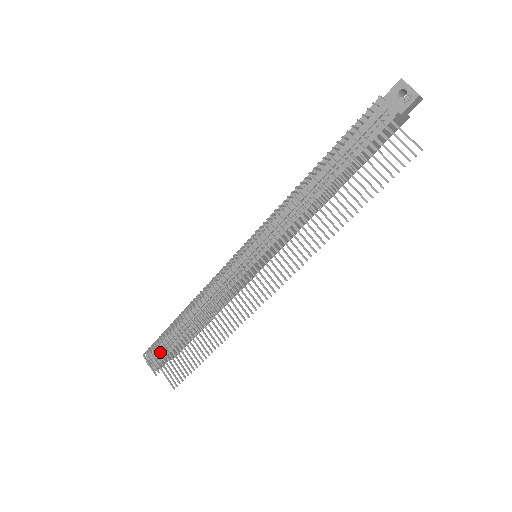
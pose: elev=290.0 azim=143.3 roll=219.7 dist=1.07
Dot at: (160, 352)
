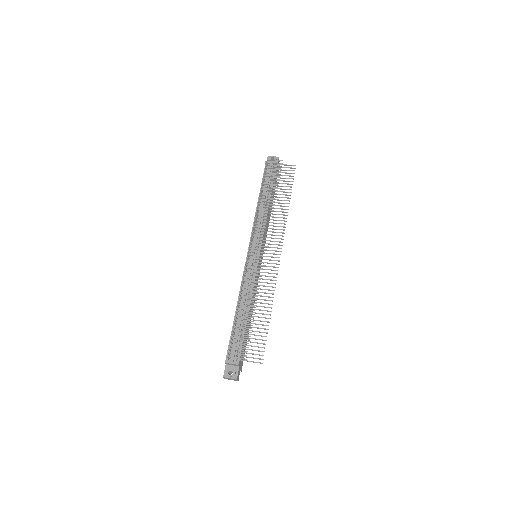
Dot at: (239, 342)
